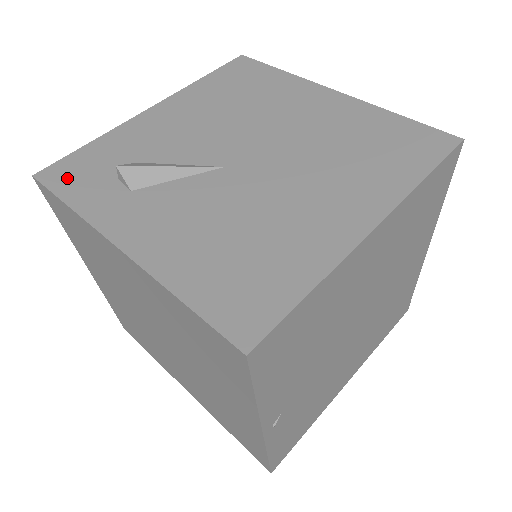
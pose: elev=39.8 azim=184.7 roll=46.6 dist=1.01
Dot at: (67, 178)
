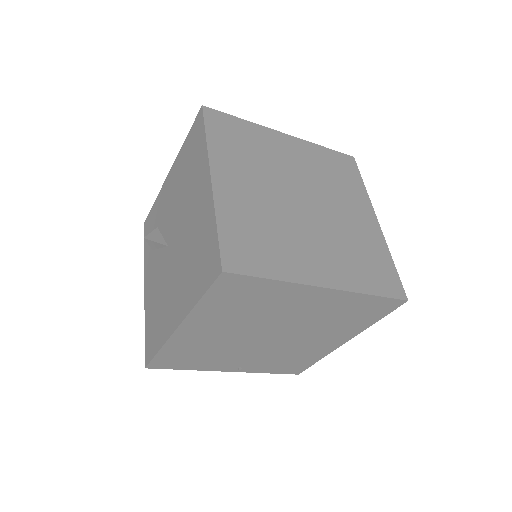
Dot at: (147, 230)
